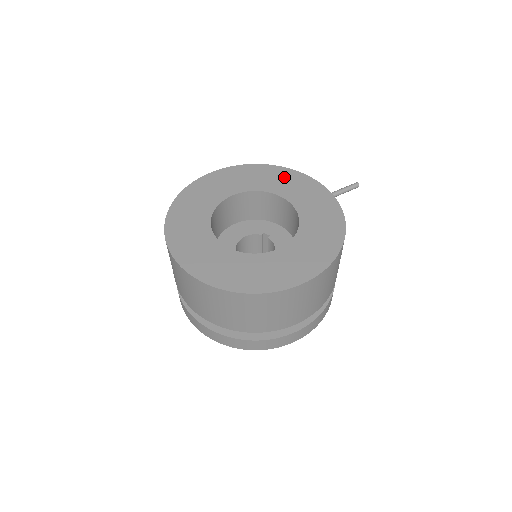
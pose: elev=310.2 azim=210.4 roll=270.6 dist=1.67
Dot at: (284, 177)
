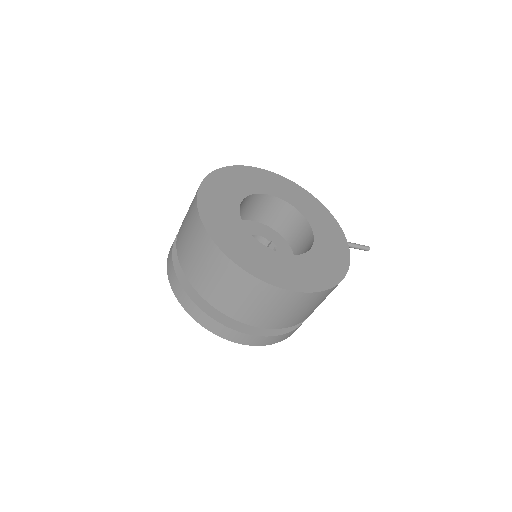
Dot at: (315, 207)
